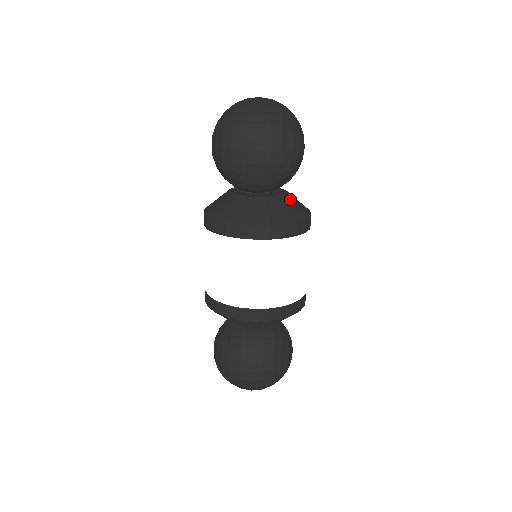
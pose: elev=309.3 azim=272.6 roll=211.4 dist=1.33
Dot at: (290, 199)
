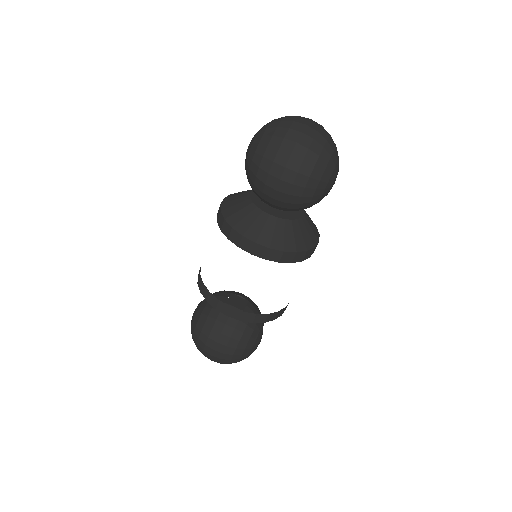
Dot at: (302, 225)
